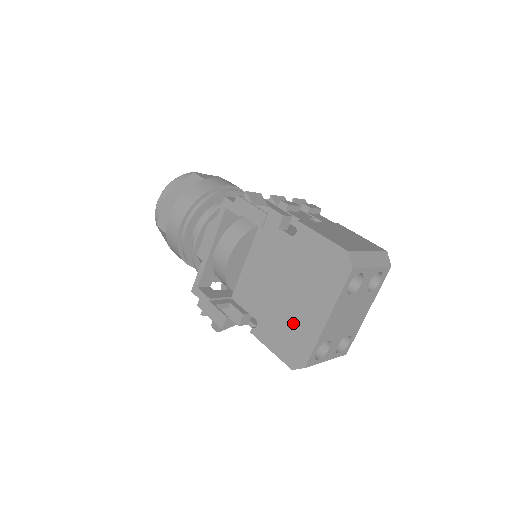
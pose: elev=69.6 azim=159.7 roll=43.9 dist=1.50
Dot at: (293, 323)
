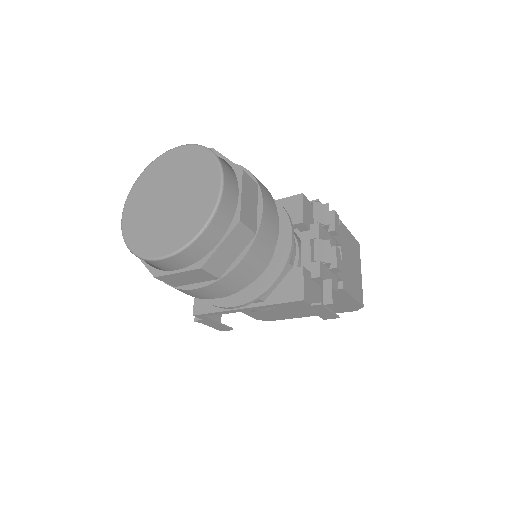
Dot at: (280, 312)
